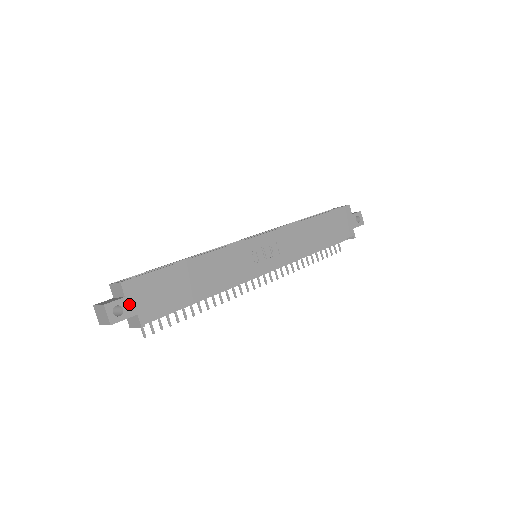
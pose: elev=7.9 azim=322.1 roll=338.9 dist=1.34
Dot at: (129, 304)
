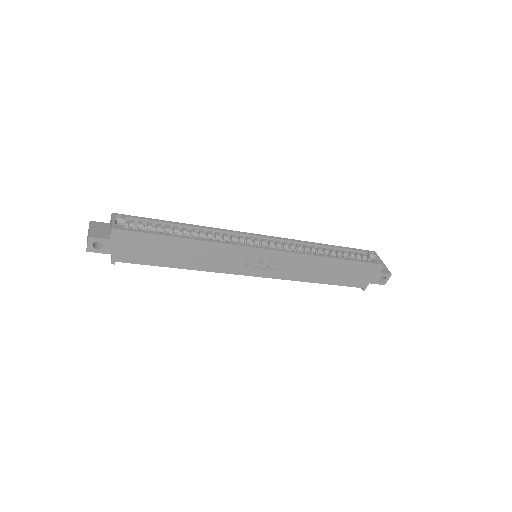
Dot at: (110, 245)
